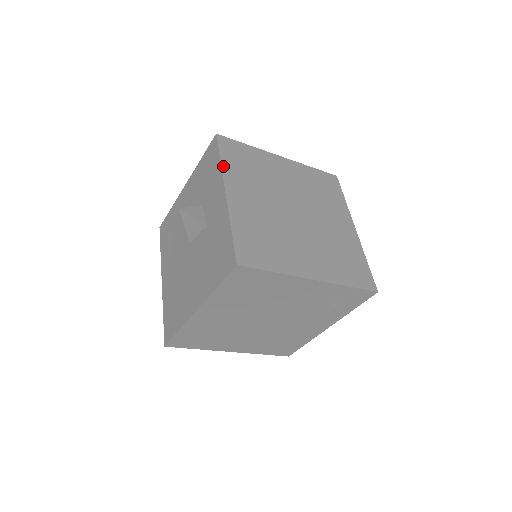
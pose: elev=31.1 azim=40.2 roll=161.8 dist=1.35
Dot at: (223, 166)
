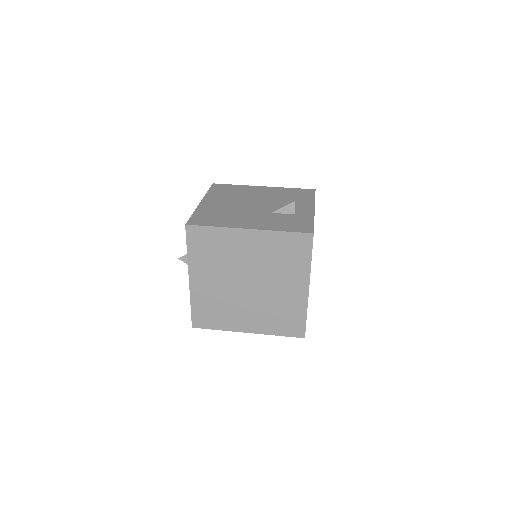
Dot at: (189, 257)
